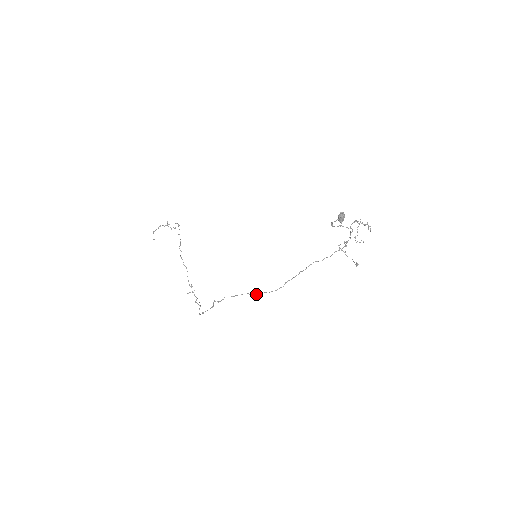
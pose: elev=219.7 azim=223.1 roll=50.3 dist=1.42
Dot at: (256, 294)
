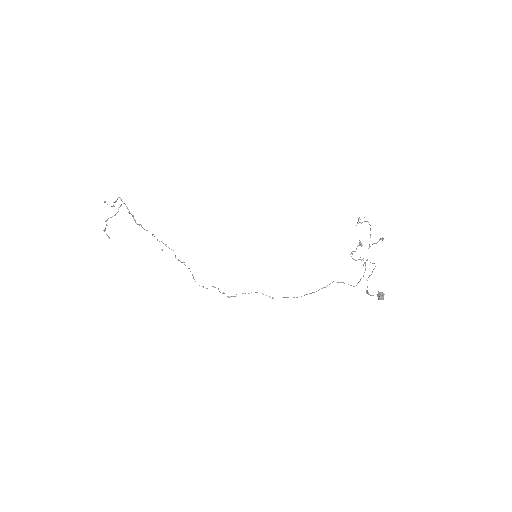
Dot at: (273, 298)
